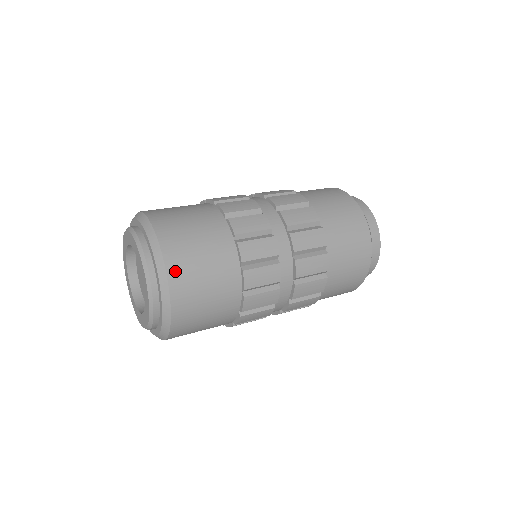
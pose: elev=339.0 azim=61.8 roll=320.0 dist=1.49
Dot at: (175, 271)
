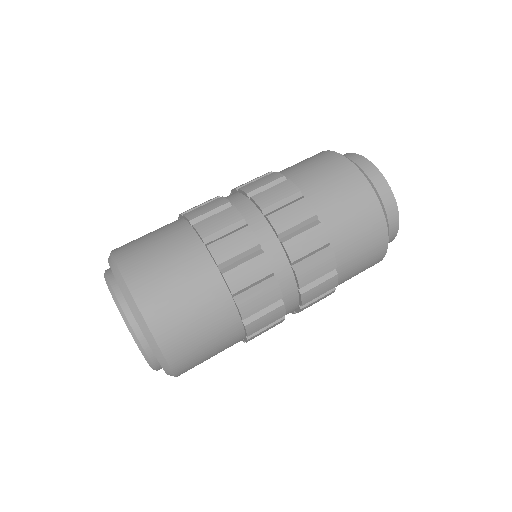
Dot at: (145, 298)
